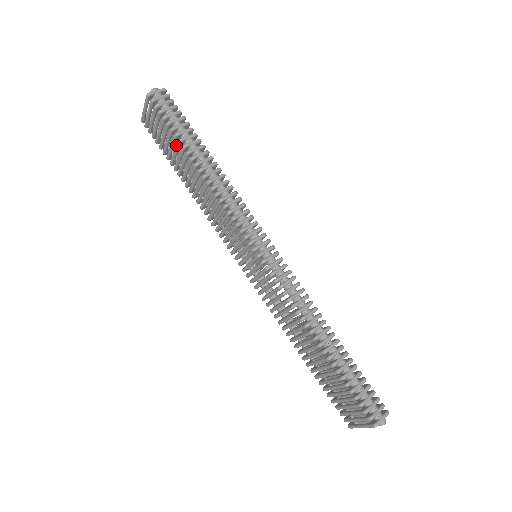
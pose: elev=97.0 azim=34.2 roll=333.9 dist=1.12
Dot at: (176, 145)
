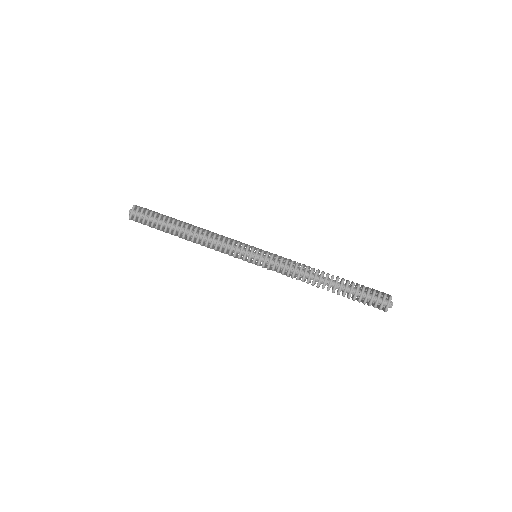
Dot at: occluded
